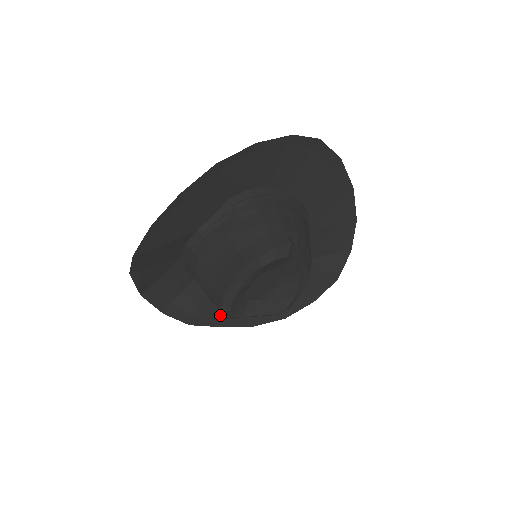
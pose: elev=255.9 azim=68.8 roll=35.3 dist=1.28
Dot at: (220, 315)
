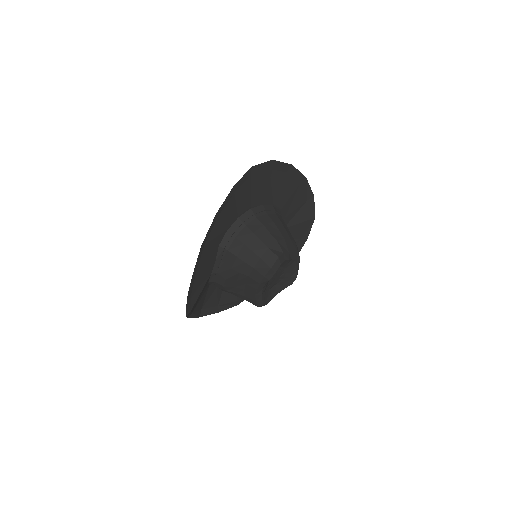
Dot at: occluded
